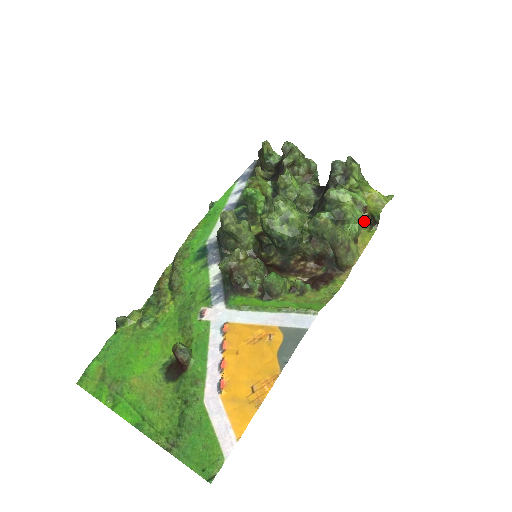
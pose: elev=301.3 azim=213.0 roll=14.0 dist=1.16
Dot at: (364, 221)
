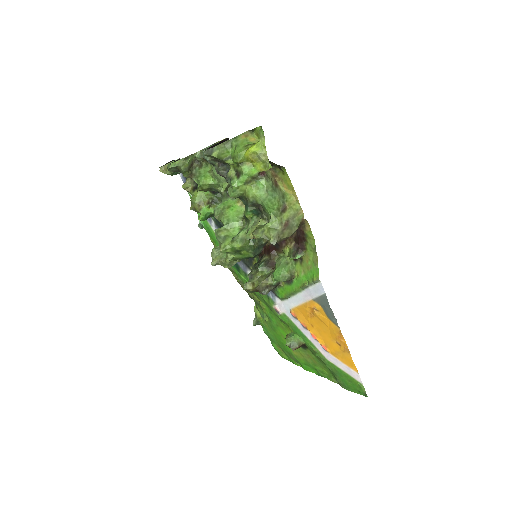
Dot at: (272, 167)
